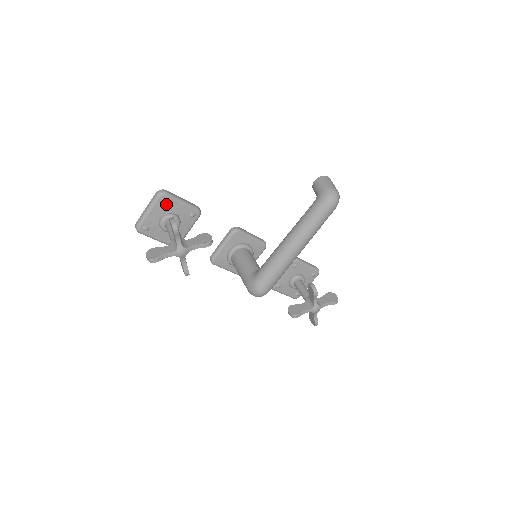
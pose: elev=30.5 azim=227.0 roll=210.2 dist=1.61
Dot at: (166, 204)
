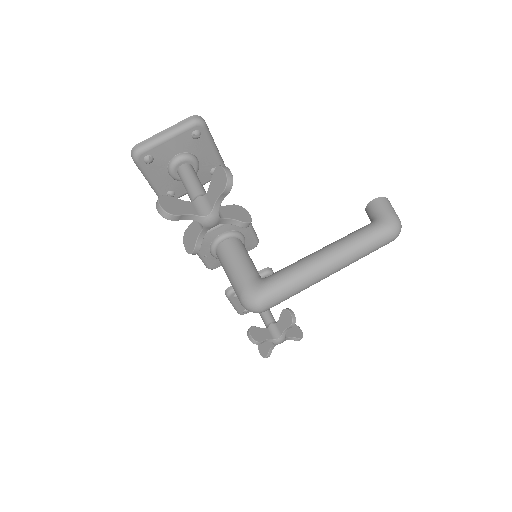
Dot at: (196, 139)
